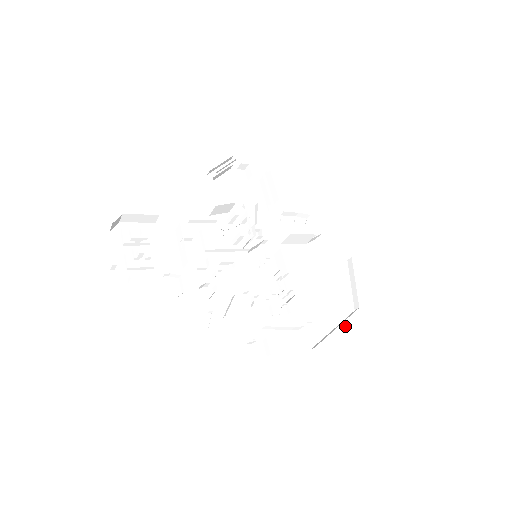
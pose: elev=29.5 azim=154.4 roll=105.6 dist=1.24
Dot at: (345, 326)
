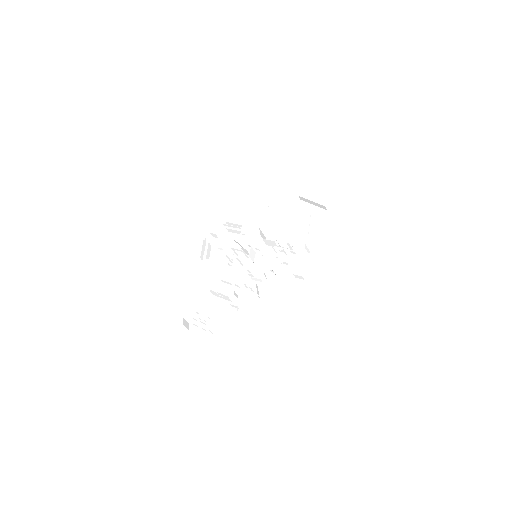
Dot at: (329, 222)
